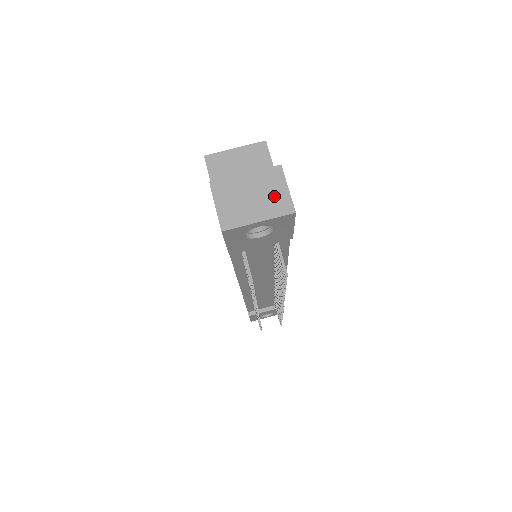
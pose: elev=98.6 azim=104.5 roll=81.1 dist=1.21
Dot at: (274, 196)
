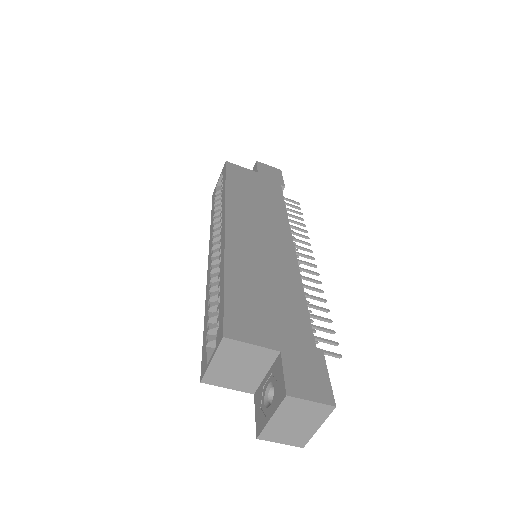
Dot at: (309, 412)
